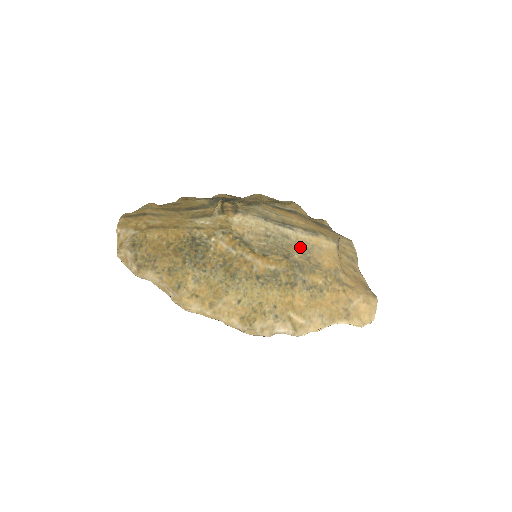
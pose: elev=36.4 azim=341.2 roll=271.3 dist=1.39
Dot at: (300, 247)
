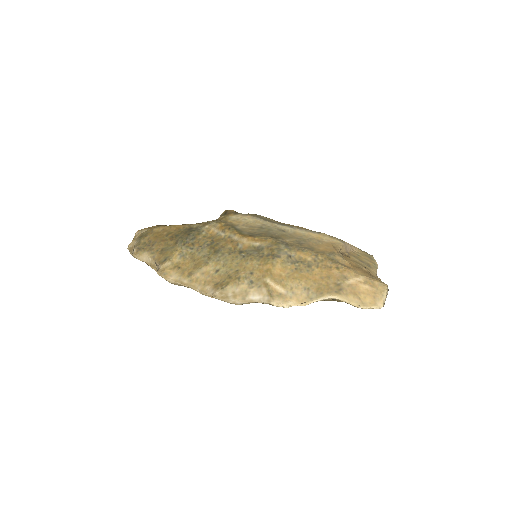
Dot at: (295, 237)
